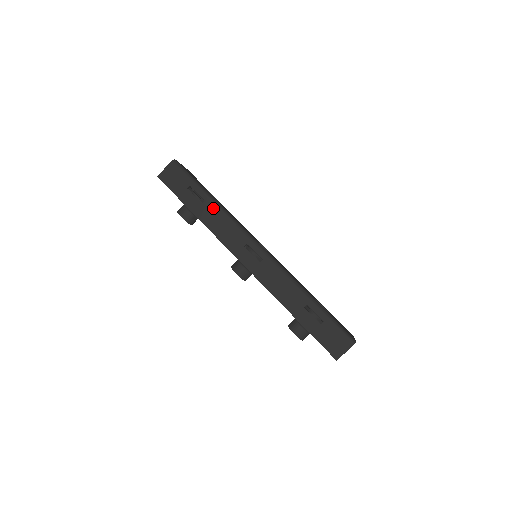
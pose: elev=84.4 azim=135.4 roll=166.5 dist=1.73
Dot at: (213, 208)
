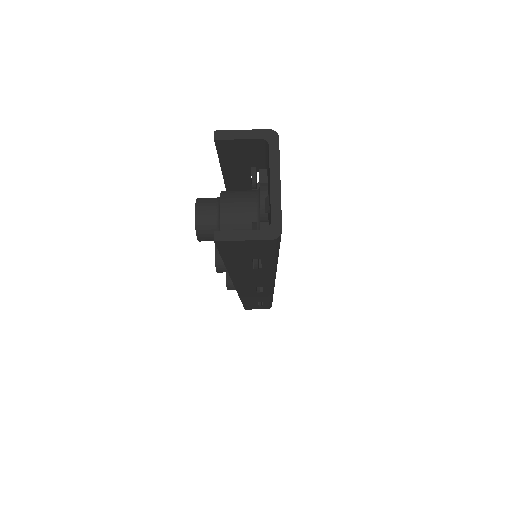
Dot at: (263, 273)
